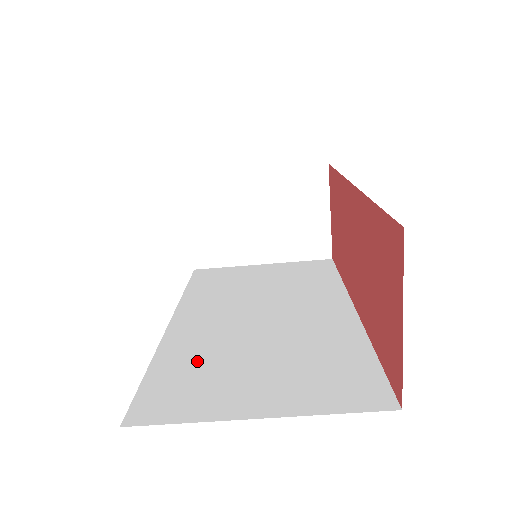
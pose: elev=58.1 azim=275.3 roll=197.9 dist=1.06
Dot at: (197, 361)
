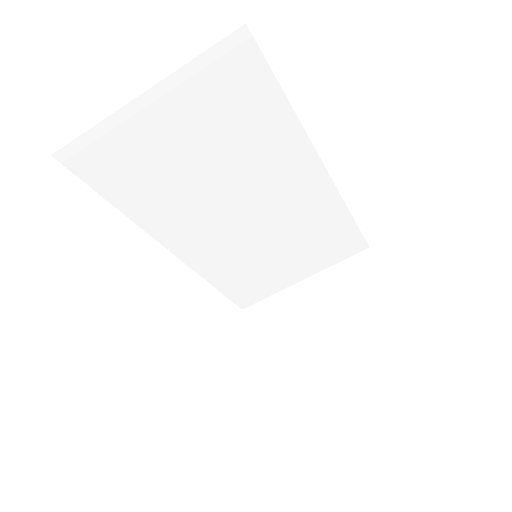
Dot at: occluded
